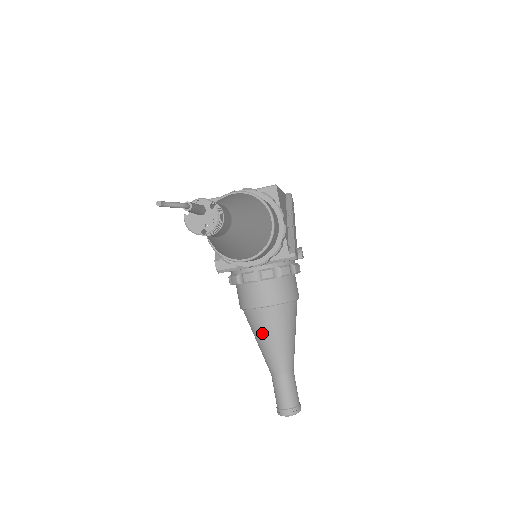
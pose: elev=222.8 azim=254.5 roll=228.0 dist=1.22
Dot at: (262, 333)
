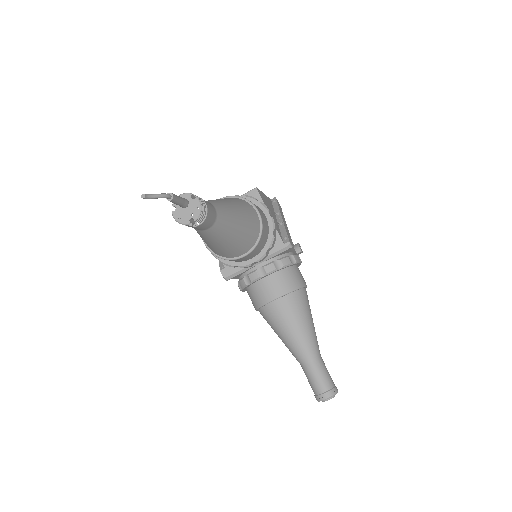
Dot at: (280, 326)
